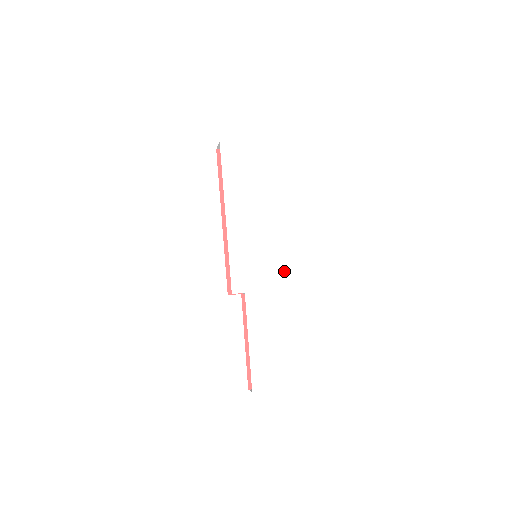
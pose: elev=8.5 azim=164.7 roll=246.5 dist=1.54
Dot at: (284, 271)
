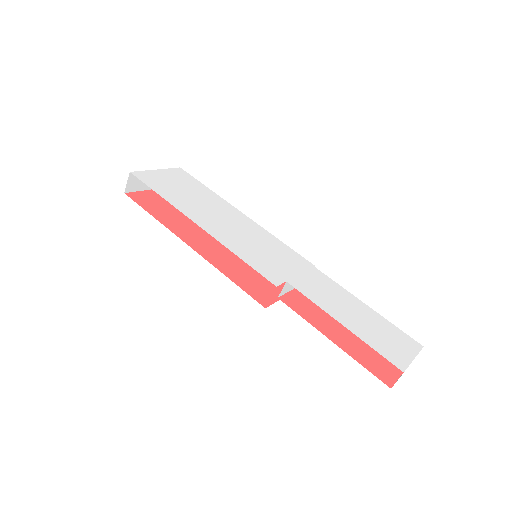
Dot at: (295, 253)
